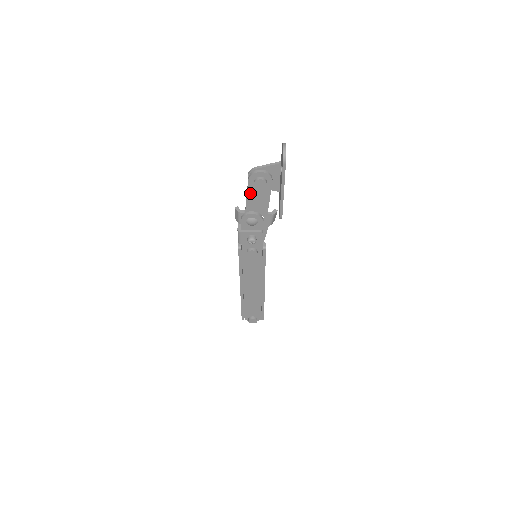
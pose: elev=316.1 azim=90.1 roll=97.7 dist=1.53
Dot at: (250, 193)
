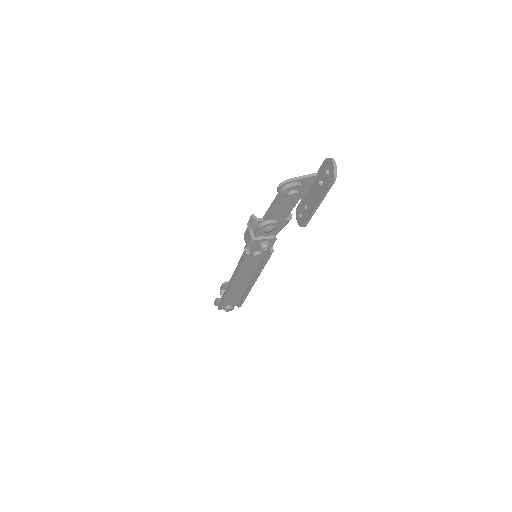
Dot at: (277, 204)
